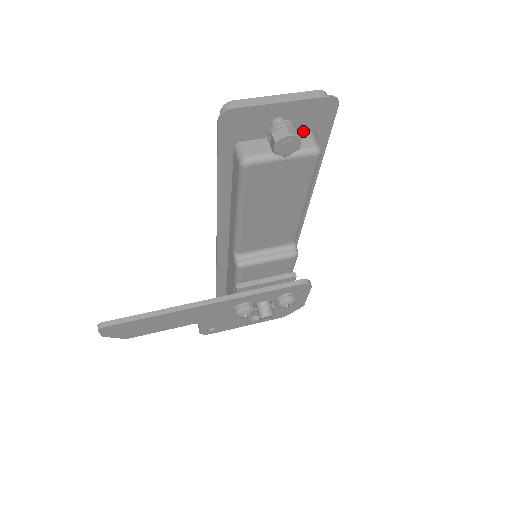
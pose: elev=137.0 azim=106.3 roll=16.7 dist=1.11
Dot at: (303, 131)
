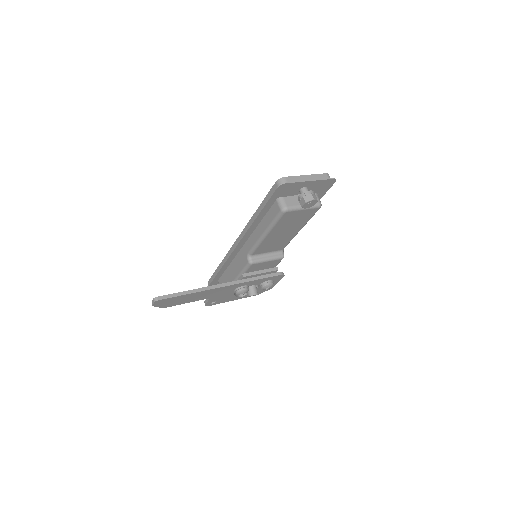
Dot at: occluded
